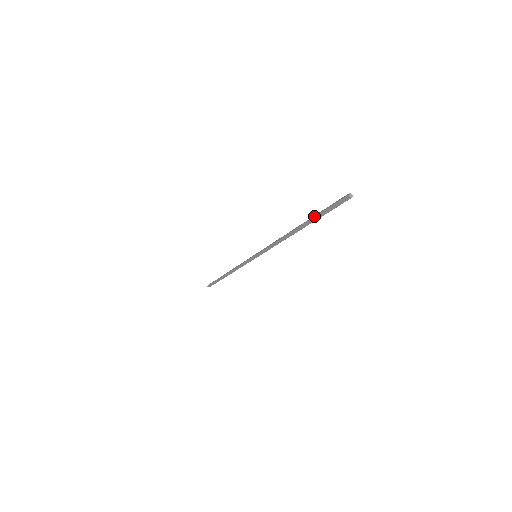
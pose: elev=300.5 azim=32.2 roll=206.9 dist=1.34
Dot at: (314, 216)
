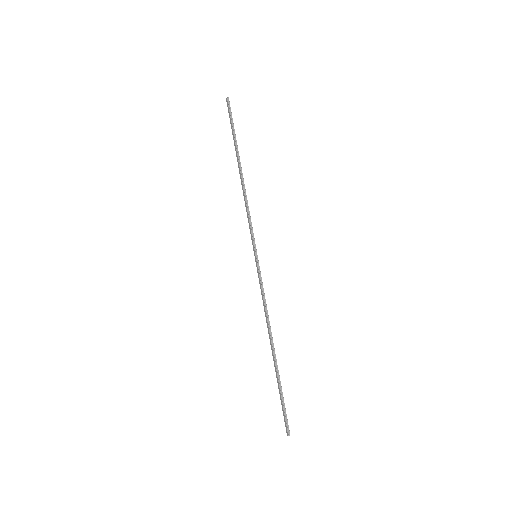
Dot at: (234, 141)
